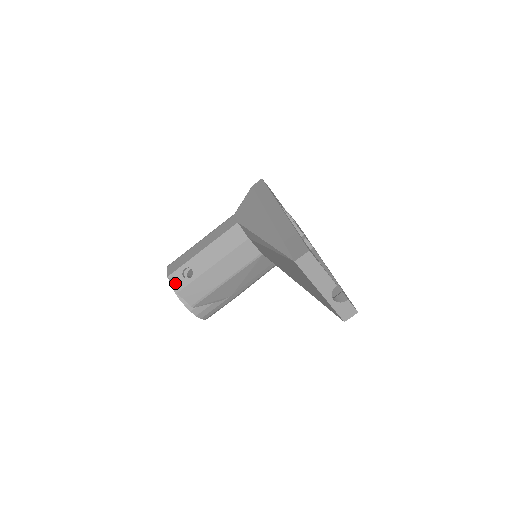
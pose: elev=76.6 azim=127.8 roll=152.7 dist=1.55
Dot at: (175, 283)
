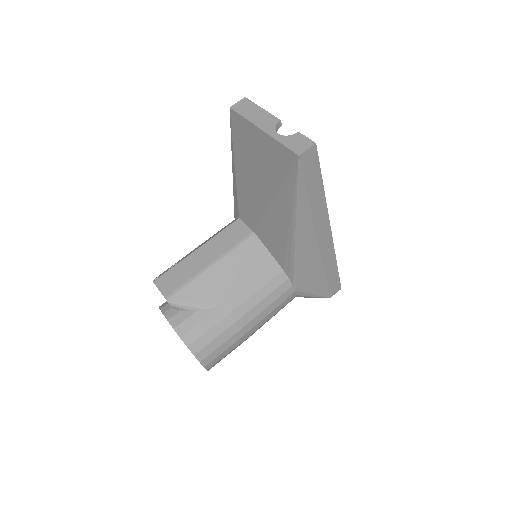
Dot at: occluded
